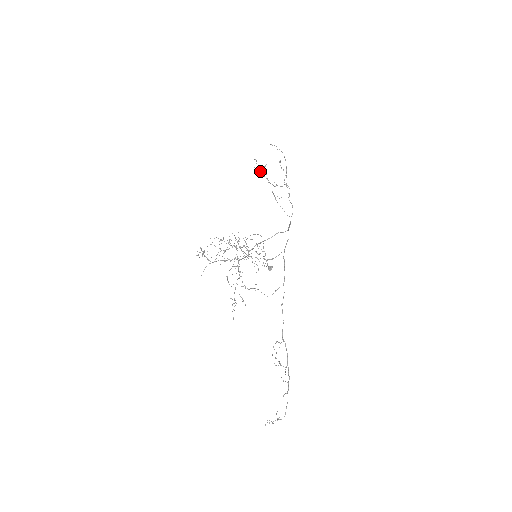
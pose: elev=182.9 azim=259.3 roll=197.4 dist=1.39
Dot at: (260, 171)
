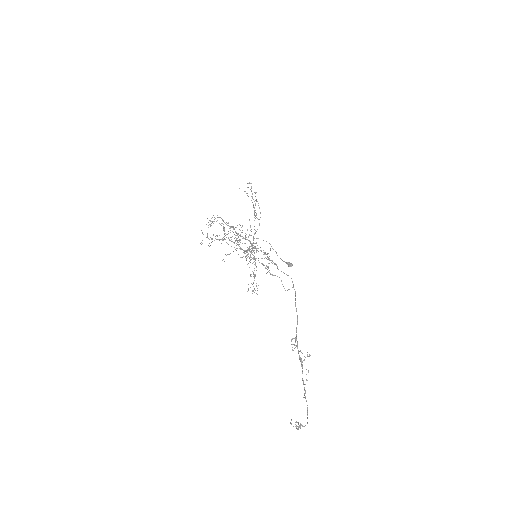
Dot at: occluded
